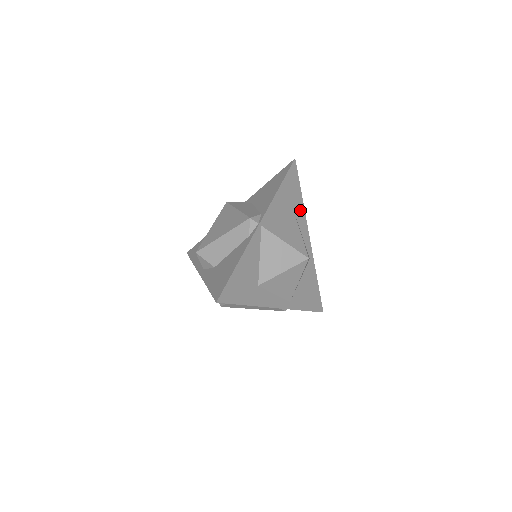
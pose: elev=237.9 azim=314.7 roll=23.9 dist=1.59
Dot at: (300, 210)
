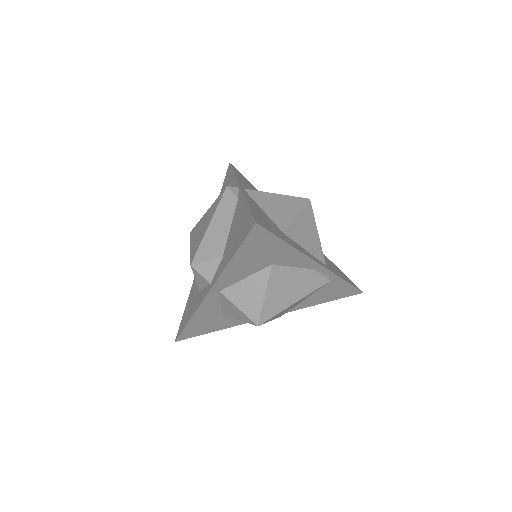
Dot at: occluded
